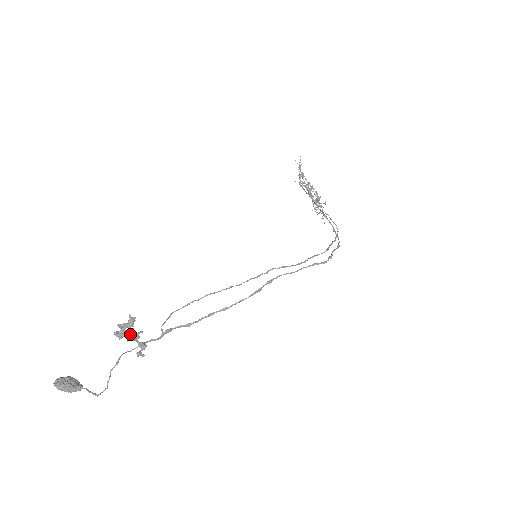
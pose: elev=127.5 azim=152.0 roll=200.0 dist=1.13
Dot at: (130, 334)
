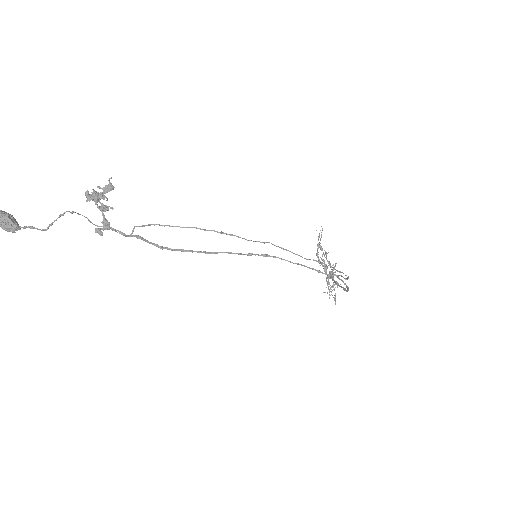
Dot at: occluded
